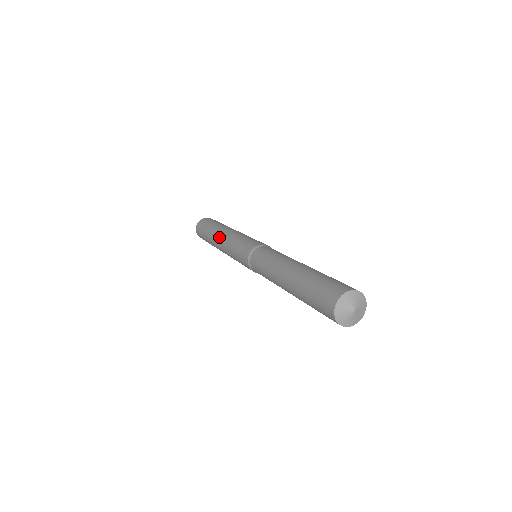
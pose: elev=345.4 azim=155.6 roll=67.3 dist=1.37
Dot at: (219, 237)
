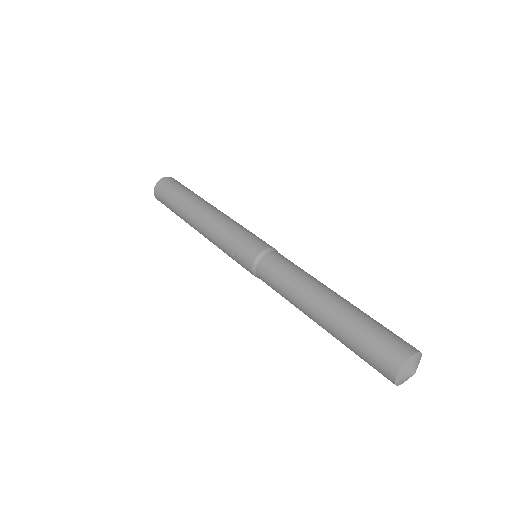
Dot at: (197, 224)
